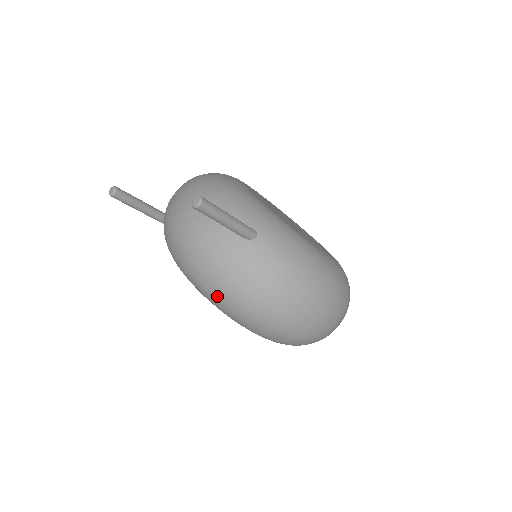
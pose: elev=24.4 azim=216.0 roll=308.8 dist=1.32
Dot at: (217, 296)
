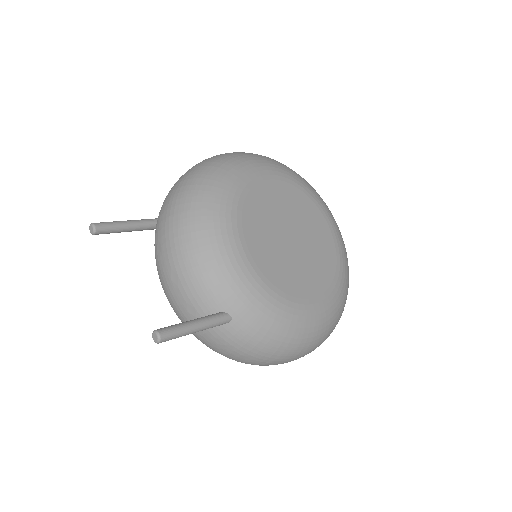
Dot at: occluded
